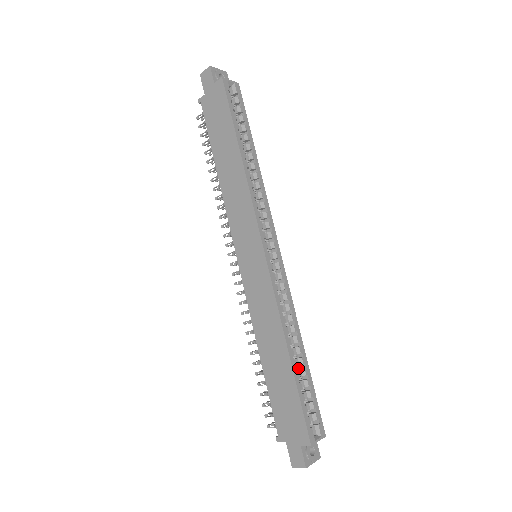
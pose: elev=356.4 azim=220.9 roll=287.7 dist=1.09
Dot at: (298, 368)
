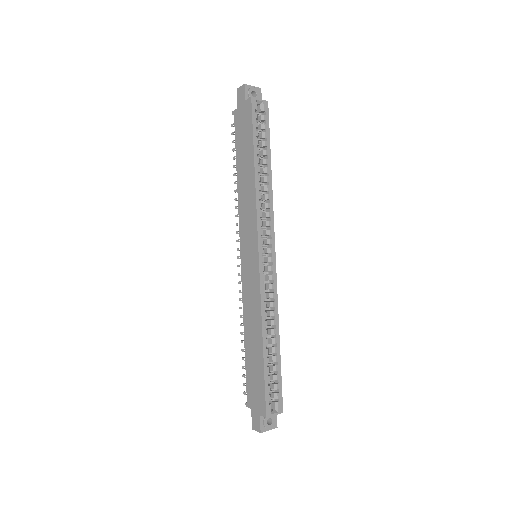
Dot at: (271, 355)
